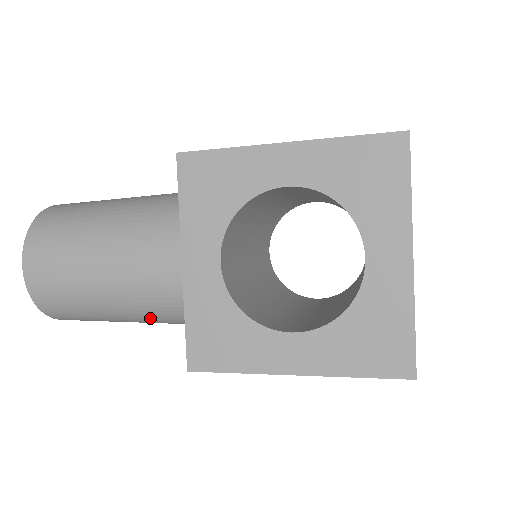
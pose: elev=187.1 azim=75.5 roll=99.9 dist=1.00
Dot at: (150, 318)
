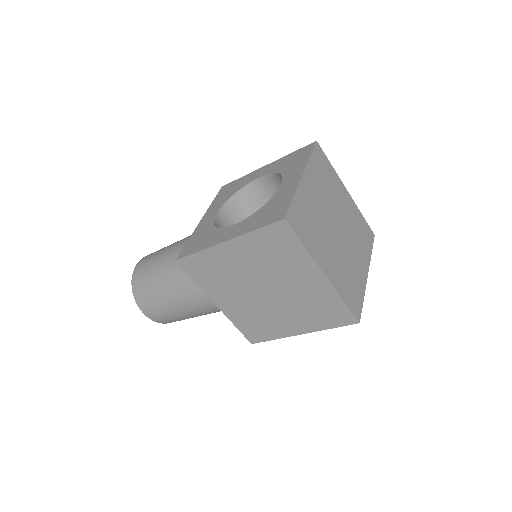
Dot at: (181, 281)
